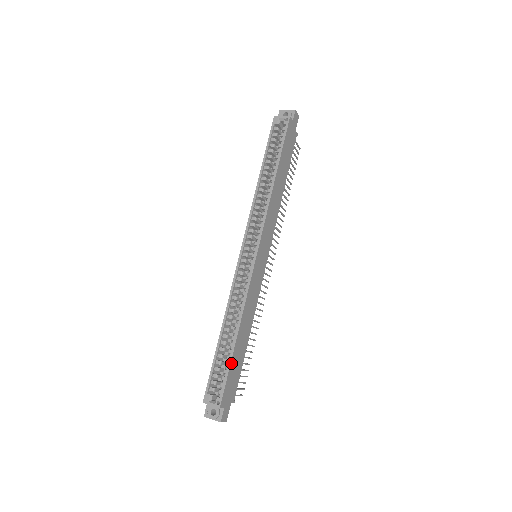
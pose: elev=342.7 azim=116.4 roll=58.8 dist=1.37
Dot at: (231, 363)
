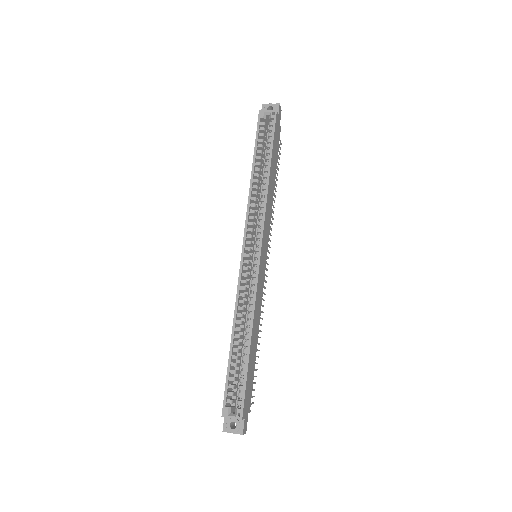
Dot at: (248, 371)
